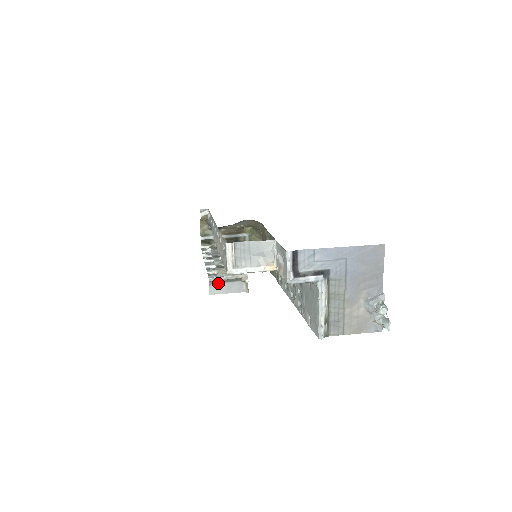
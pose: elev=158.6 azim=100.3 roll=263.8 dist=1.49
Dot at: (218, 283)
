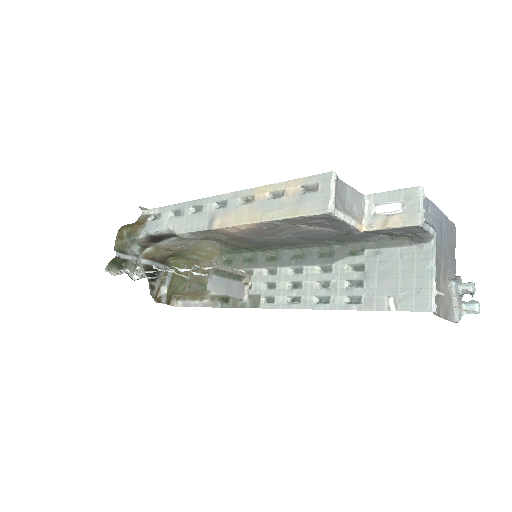
Dot at: (219, 276)
